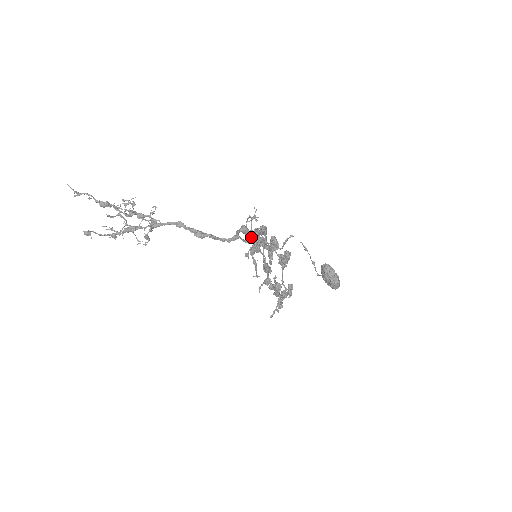
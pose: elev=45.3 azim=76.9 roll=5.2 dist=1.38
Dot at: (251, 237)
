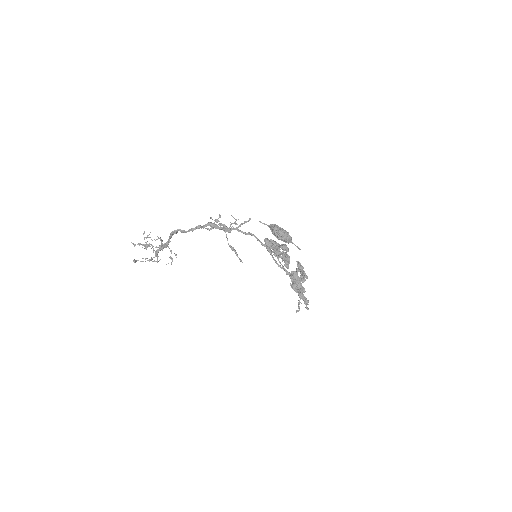
Dot at: occluded
